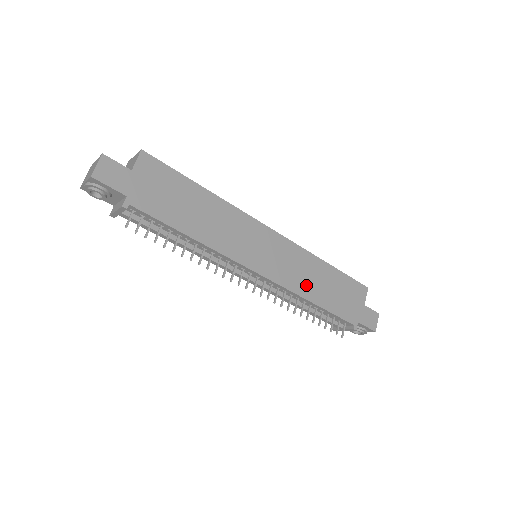
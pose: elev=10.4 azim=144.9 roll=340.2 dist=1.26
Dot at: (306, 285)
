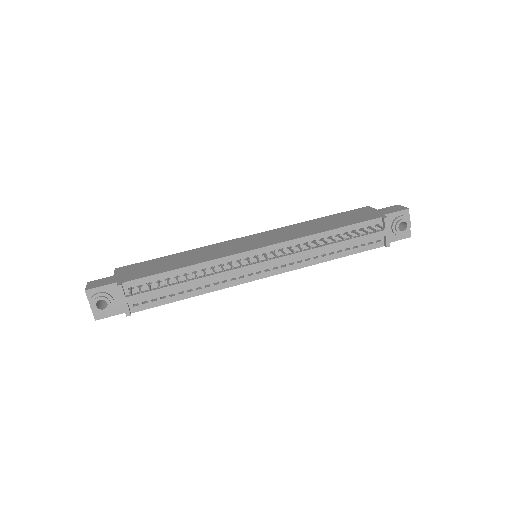
Dot at: (308, 231)
